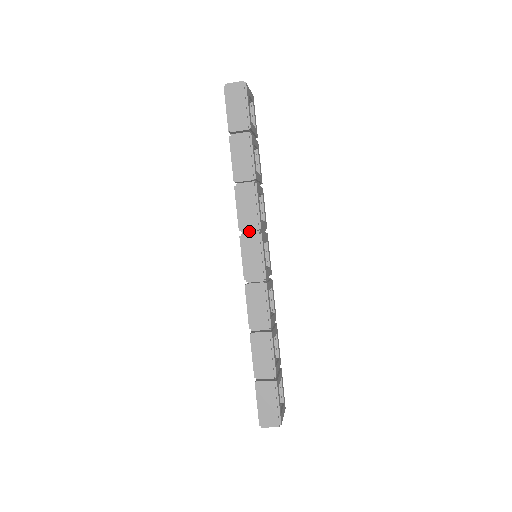
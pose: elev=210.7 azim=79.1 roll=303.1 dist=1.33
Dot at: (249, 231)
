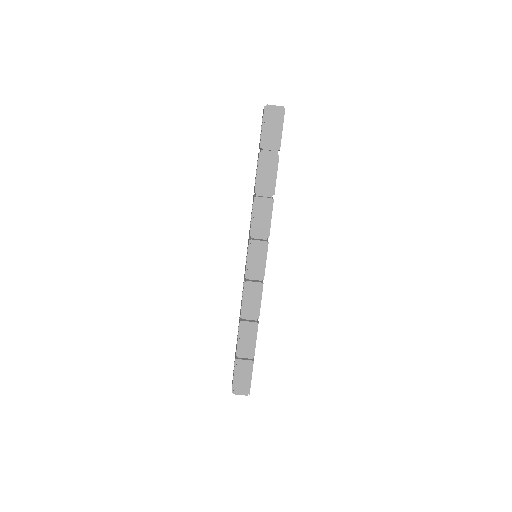
Dot at: occluded
